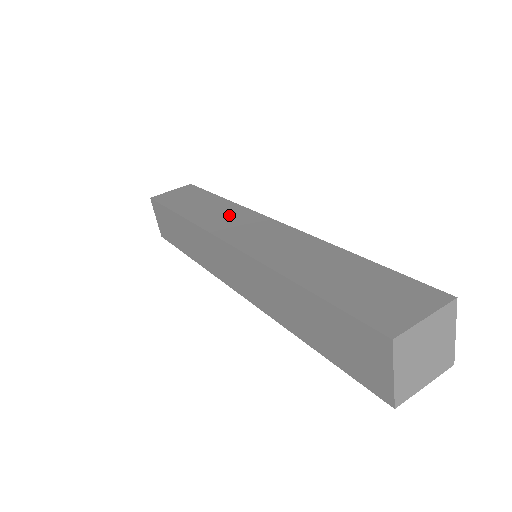
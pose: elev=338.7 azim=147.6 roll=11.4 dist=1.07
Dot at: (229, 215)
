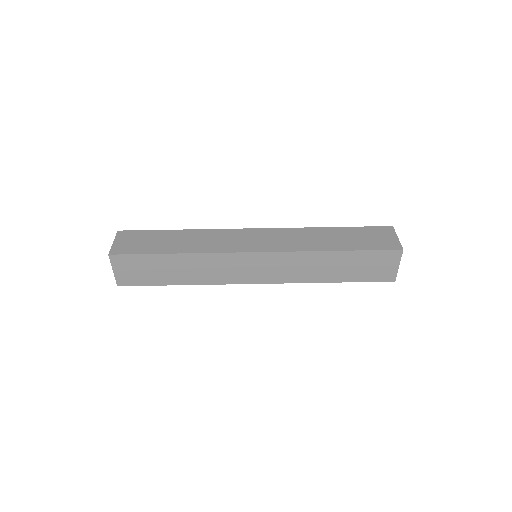
Dot at: (218, 266)
